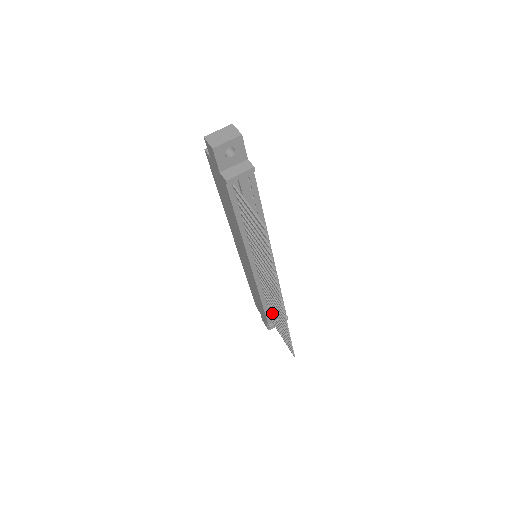
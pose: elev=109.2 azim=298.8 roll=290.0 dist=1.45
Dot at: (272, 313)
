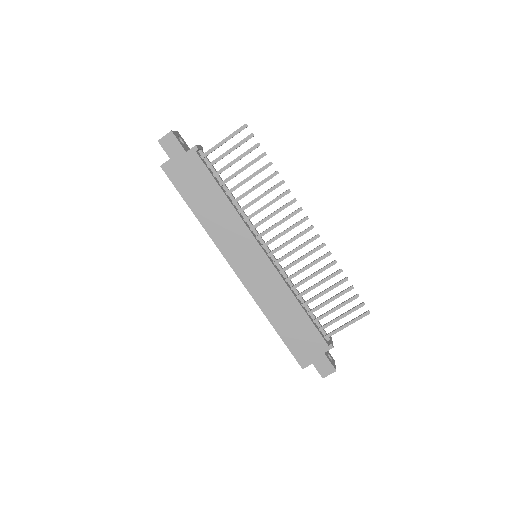
Dot at: (316, 307)
